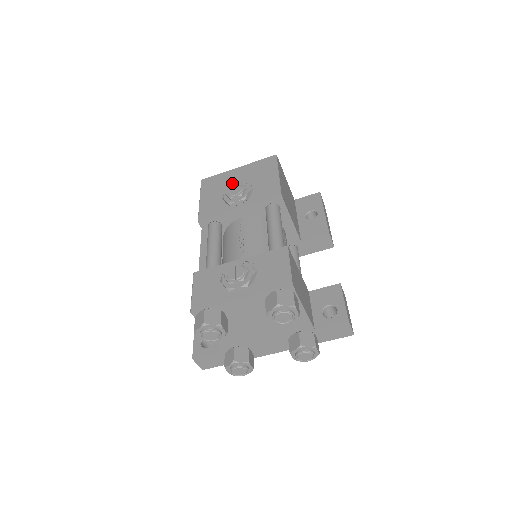
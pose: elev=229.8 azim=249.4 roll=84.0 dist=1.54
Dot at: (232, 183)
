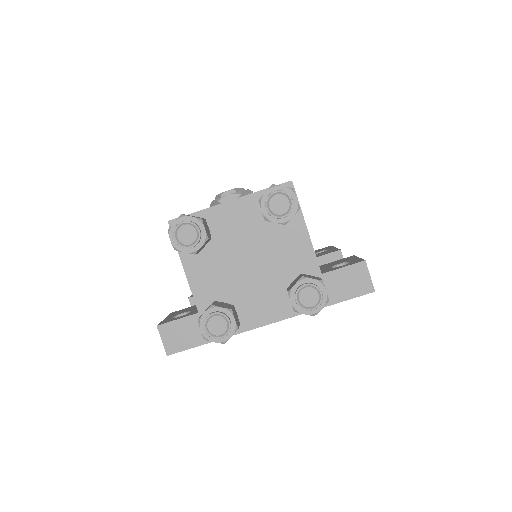
Dot at: occluded
